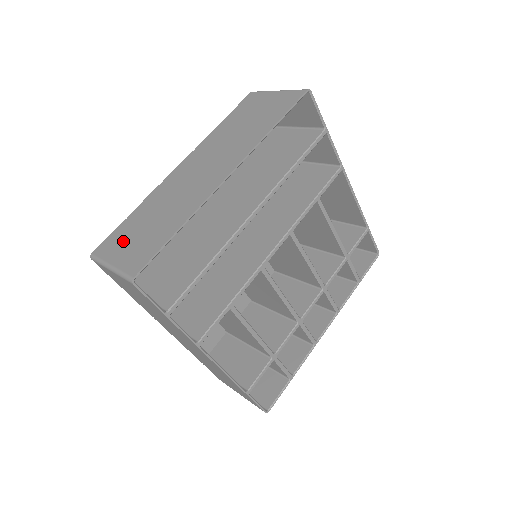
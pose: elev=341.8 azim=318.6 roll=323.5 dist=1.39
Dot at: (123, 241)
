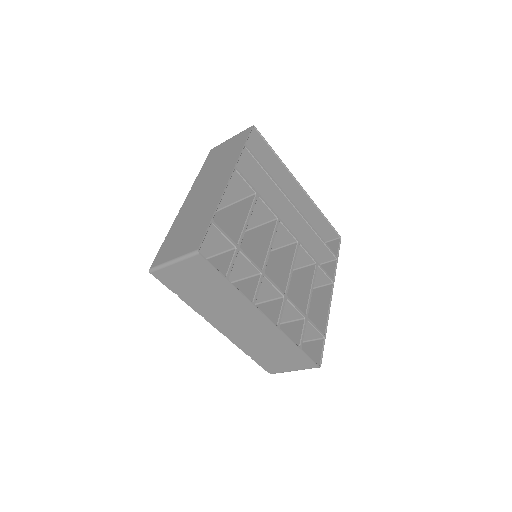
Dot at: occluded
